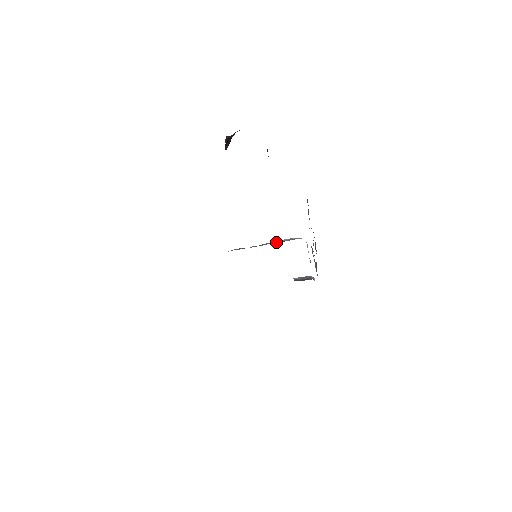
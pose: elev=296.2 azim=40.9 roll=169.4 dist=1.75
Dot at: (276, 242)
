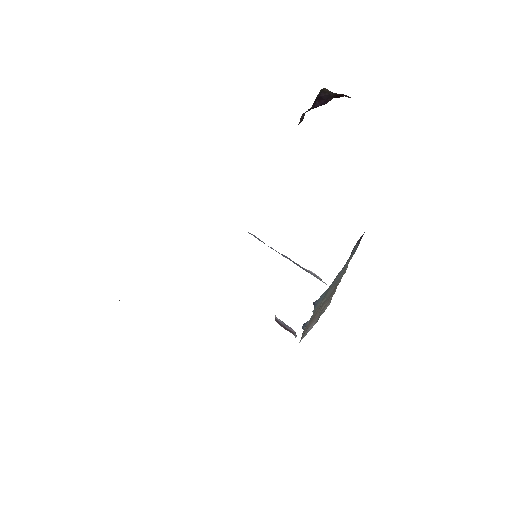
Dot at: (299, 265)
